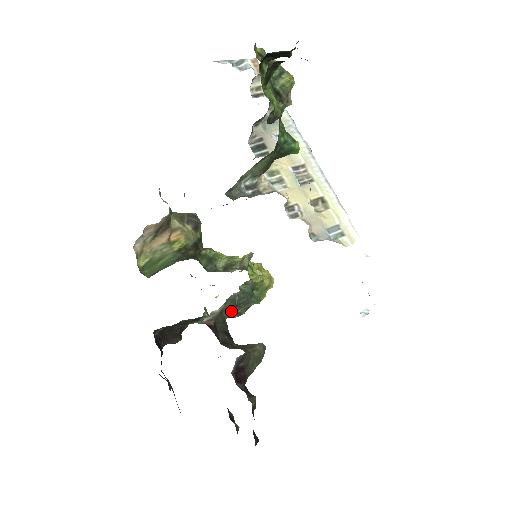
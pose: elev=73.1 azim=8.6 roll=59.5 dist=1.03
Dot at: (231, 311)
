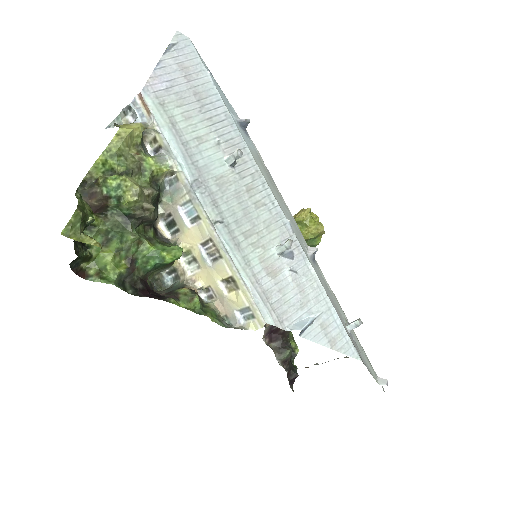
Dot at: occluded
